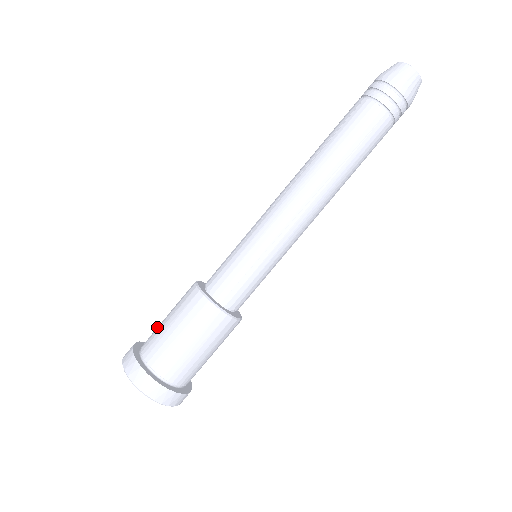
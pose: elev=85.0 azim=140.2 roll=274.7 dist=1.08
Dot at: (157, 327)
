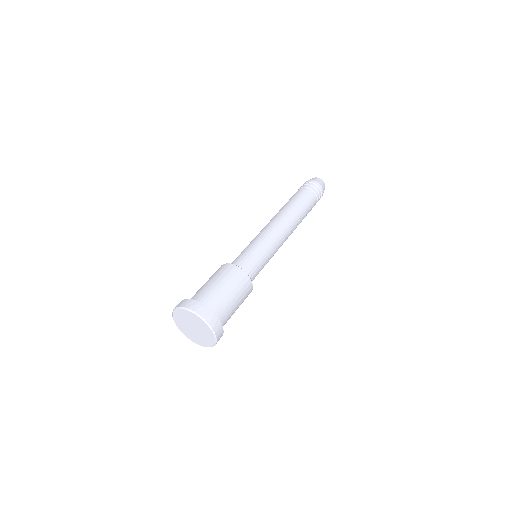
Dot at: occluded
